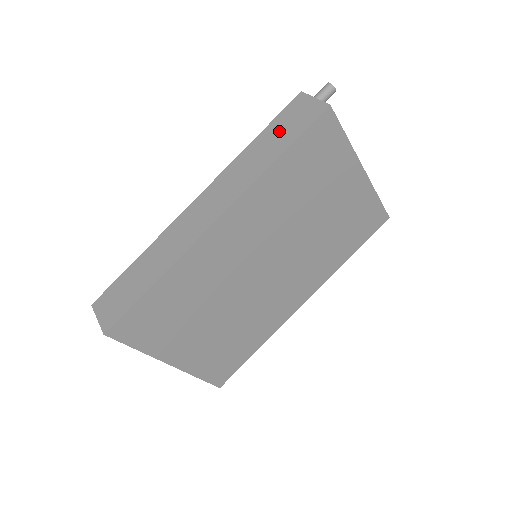
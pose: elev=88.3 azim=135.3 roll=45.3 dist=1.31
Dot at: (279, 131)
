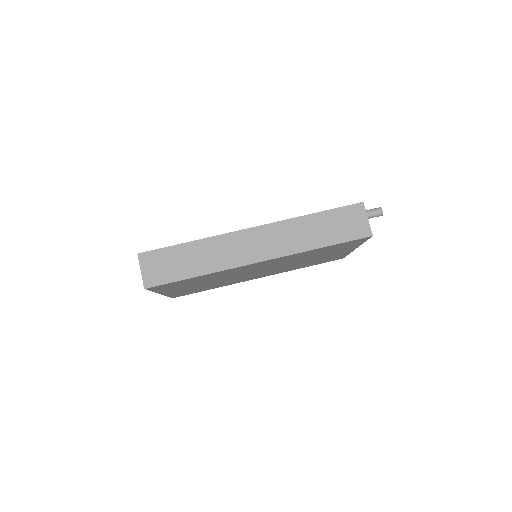
Dot at: (333, 224)
